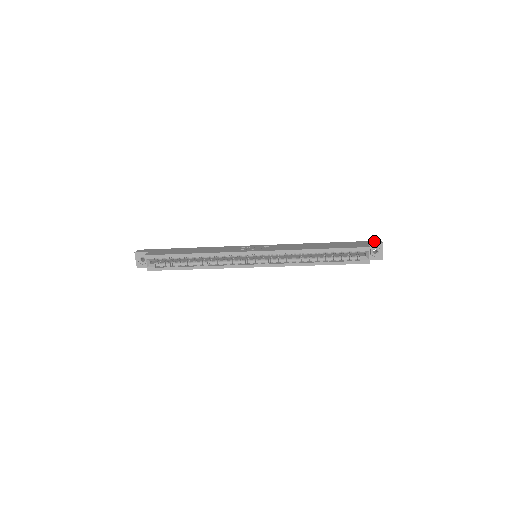
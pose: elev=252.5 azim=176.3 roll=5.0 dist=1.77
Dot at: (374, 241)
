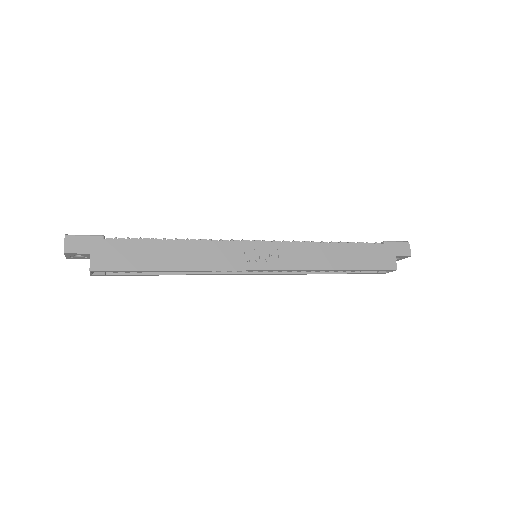
Dot at: (402, 247)
